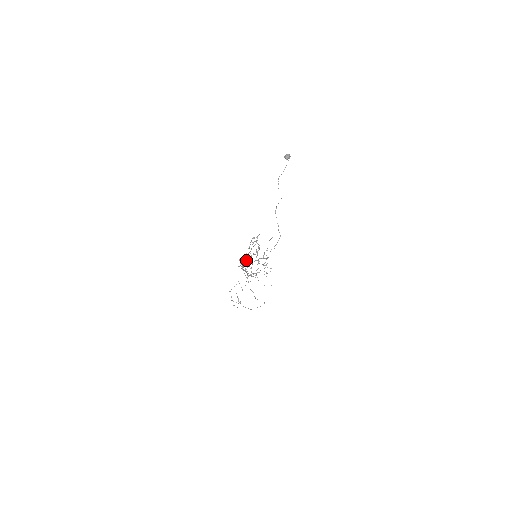
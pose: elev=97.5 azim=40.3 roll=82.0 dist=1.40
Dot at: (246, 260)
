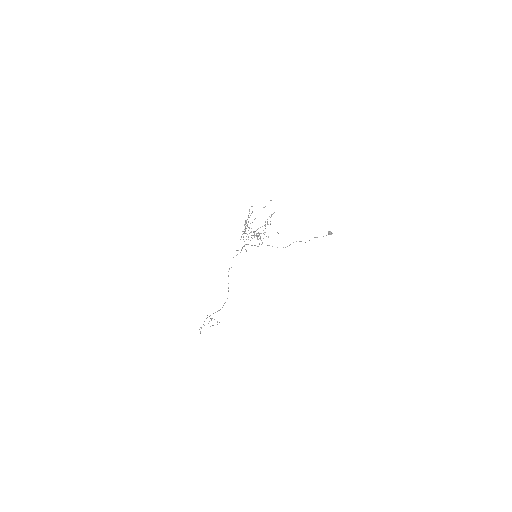
Dot at: (251, 231)
